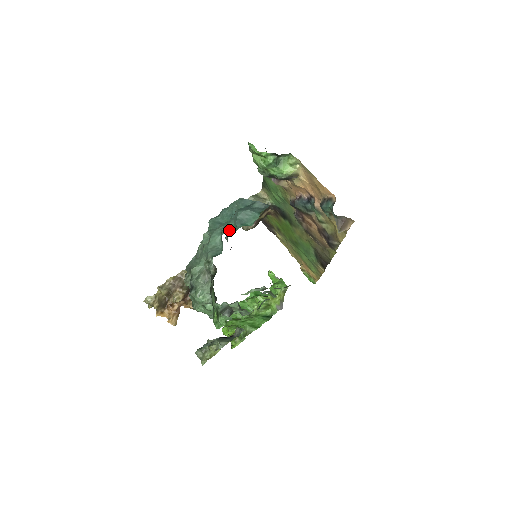
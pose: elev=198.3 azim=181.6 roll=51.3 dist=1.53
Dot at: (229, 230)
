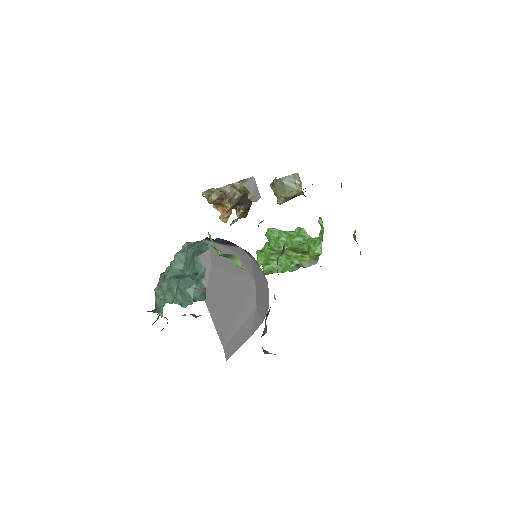
Dot at: (169, 296)
